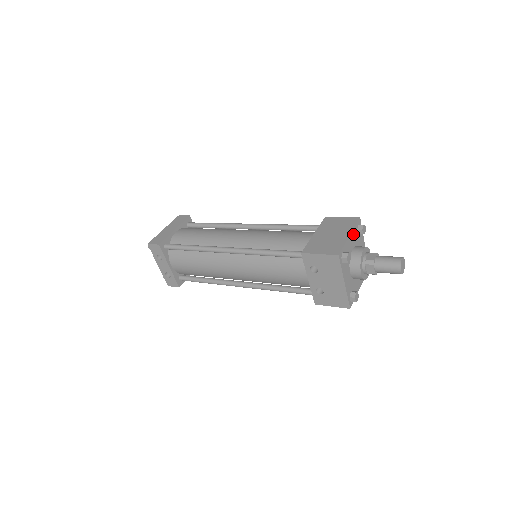
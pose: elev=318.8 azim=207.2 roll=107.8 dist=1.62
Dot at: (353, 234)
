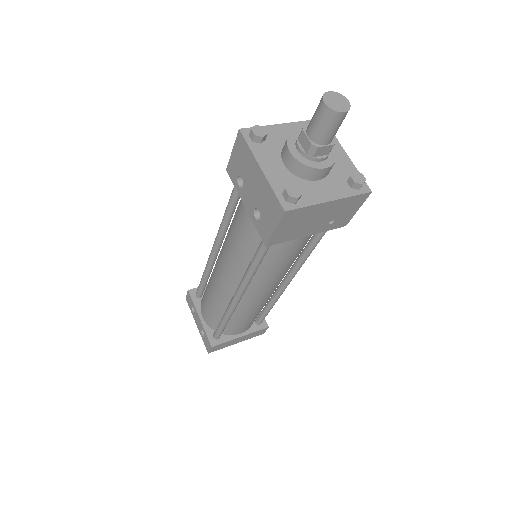
Dot at: (297, 127)
